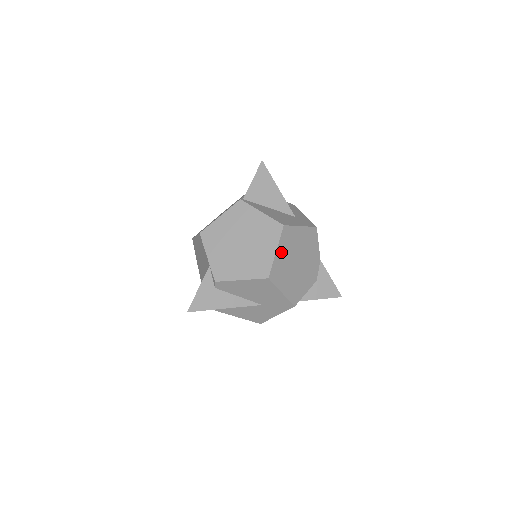
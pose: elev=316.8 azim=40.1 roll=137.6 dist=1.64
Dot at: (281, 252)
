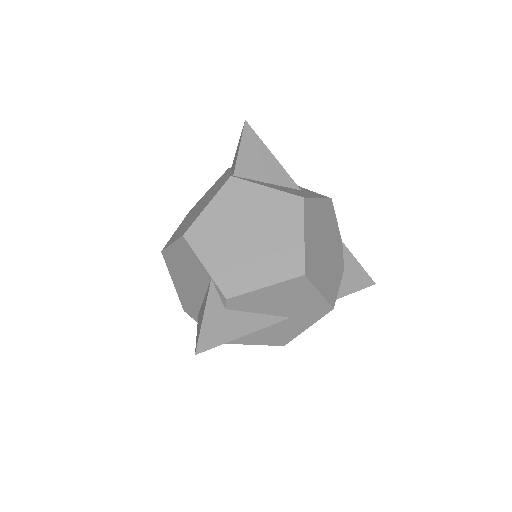
Dot at: (308, 236)
